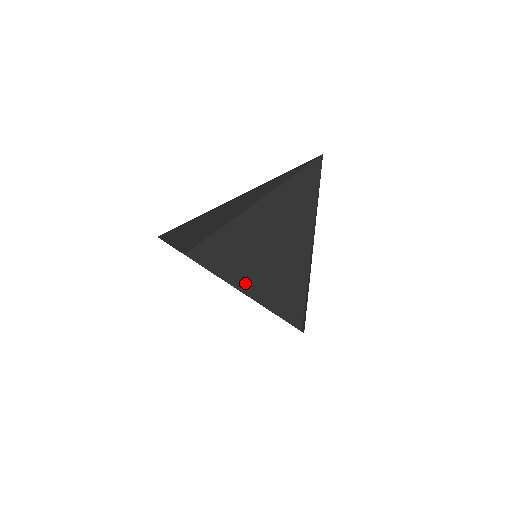
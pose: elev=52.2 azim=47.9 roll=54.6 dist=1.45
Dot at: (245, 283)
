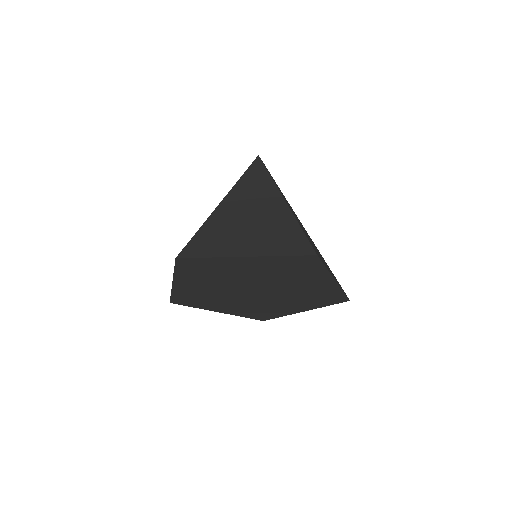
Dot at: (242, 250)
